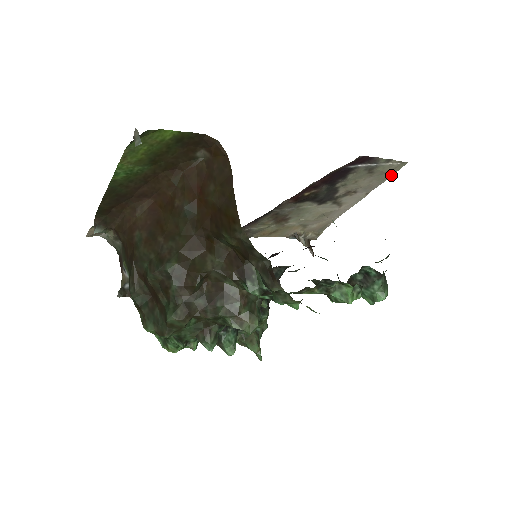
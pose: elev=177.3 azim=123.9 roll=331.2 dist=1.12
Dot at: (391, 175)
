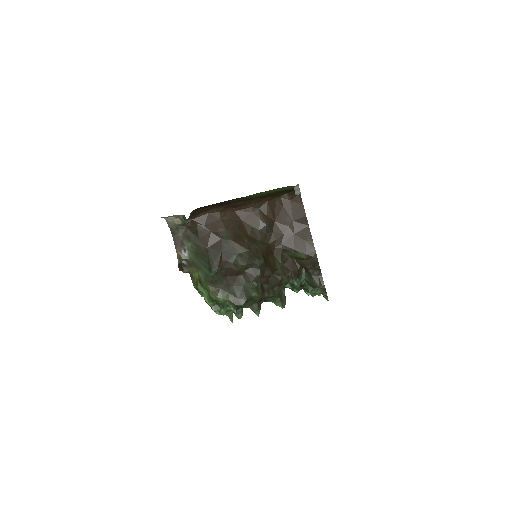
Dot at: occluded
